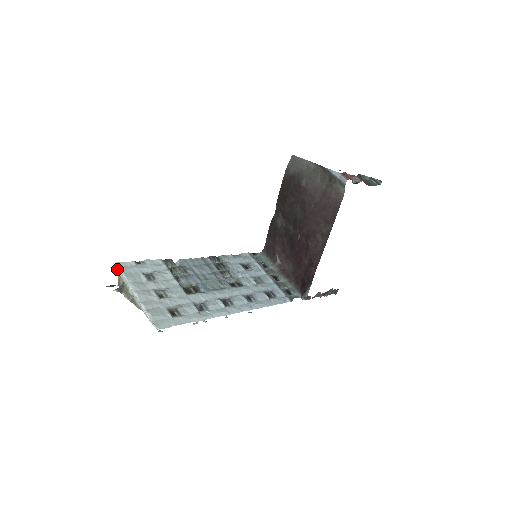
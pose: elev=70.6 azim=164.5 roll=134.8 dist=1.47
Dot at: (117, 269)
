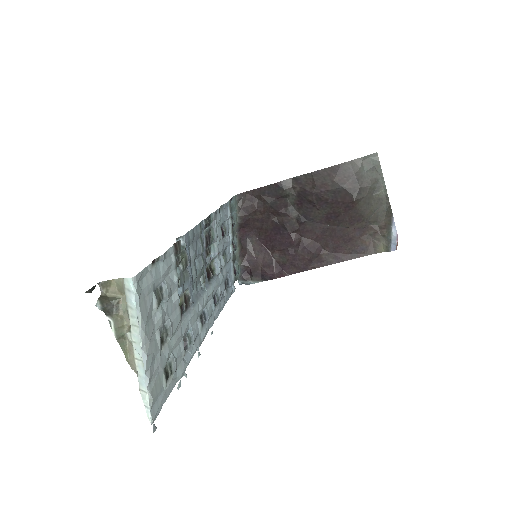
Dot at: (130, 288)
